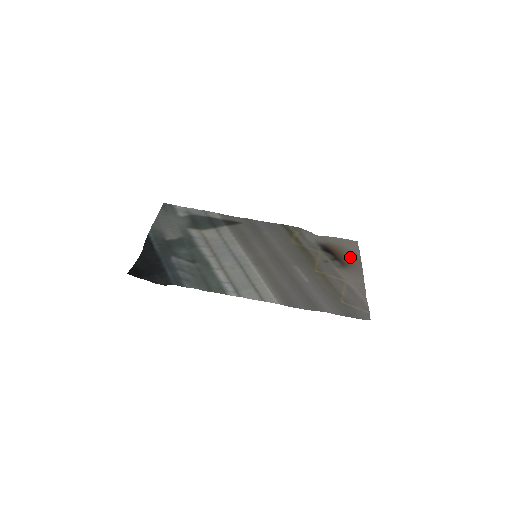
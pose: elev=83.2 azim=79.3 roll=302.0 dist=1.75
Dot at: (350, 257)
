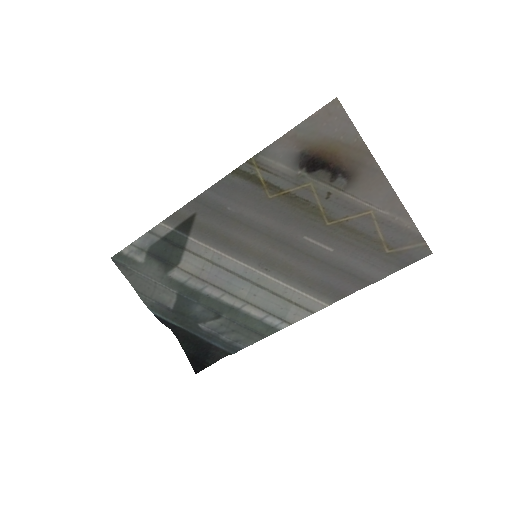
Dot at: (348, 151)
